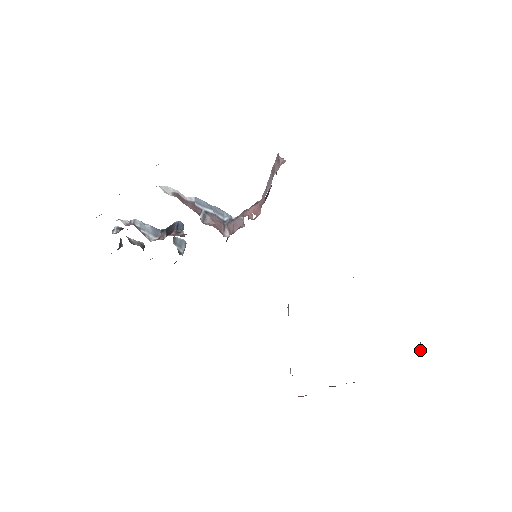
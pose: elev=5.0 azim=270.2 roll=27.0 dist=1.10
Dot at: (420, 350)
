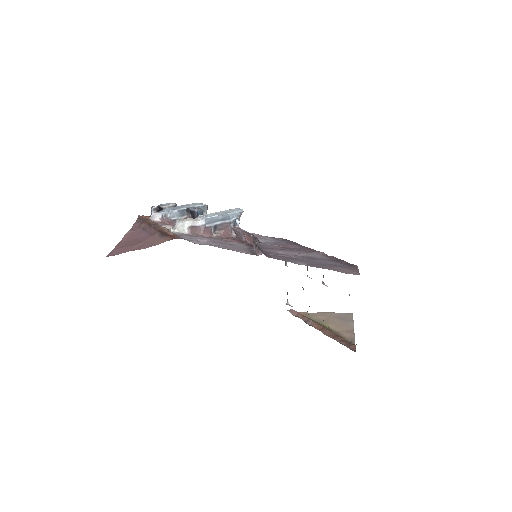
Dot at: occluded
